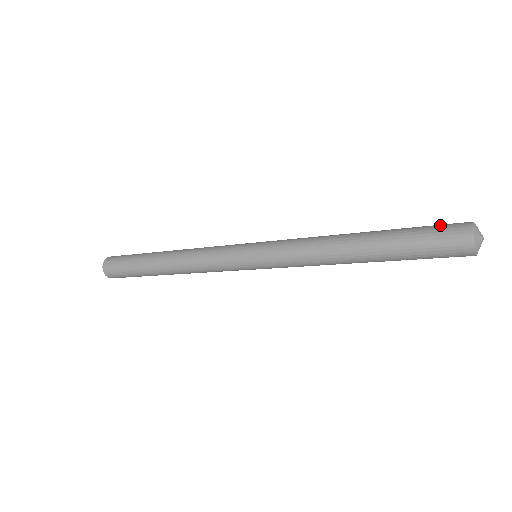
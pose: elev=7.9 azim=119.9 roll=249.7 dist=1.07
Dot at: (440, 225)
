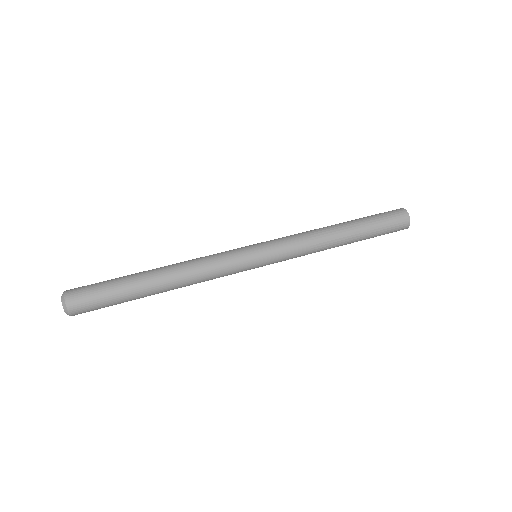
Dot at: (392, 217)
